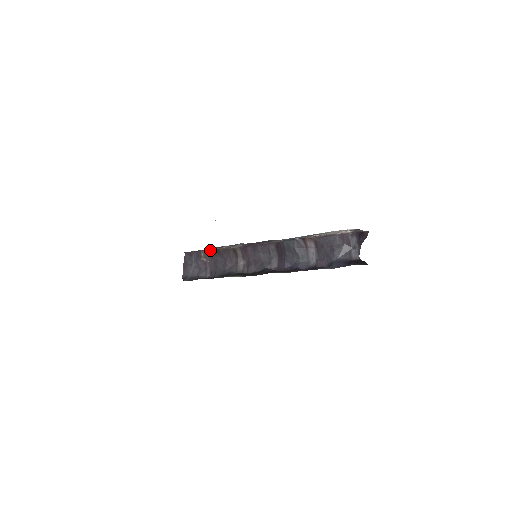
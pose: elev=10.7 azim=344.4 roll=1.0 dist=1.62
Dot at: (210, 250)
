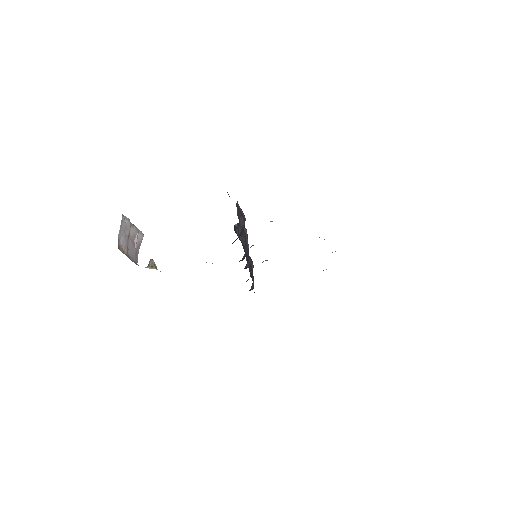
Dot at: (247, 260)
